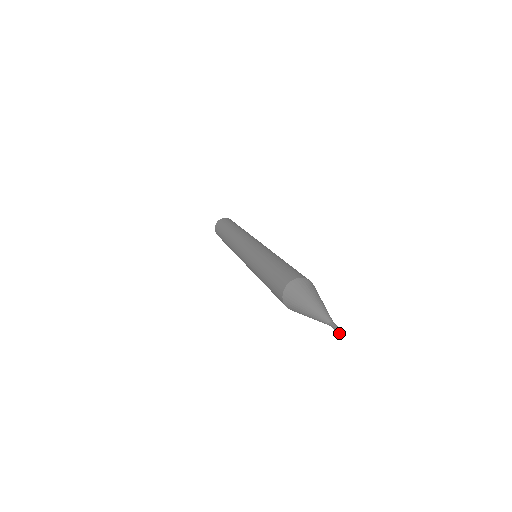
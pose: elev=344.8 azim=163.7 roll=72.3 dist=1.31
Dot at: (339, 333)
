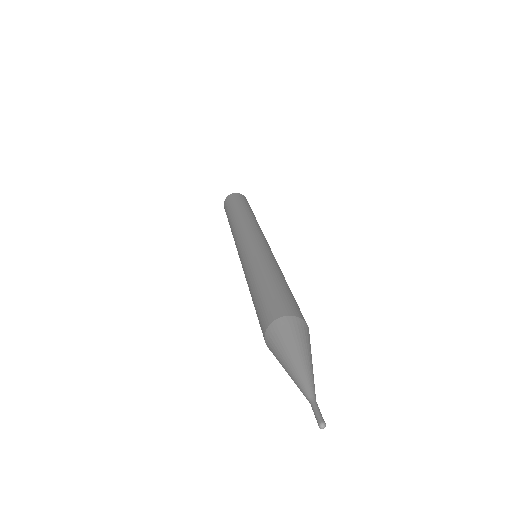
Dot at: occluded
